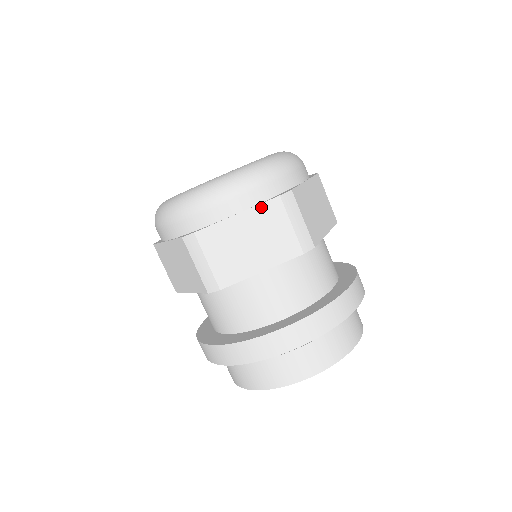
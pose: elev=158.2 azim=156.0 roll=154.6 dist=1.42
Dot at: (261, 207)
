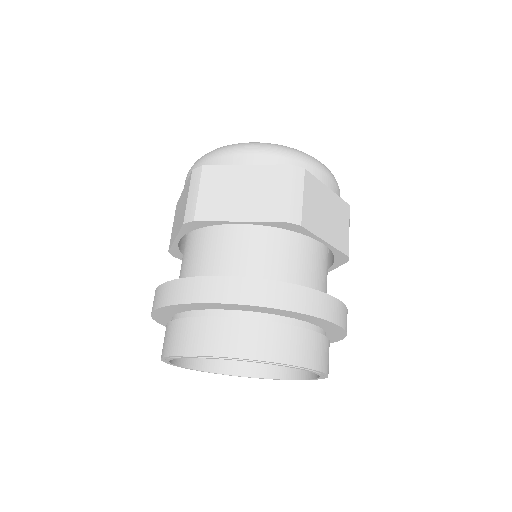
Dot at: (269, 167)
